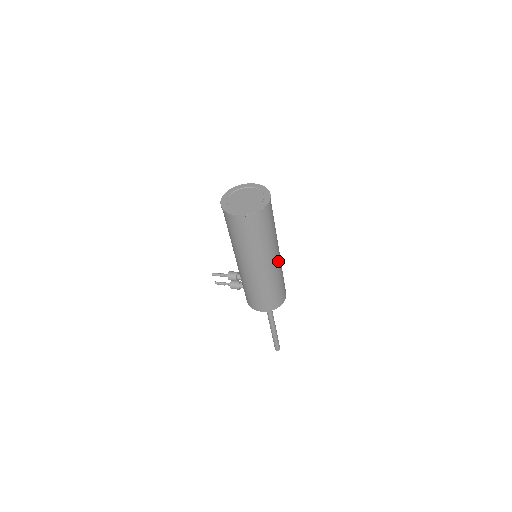
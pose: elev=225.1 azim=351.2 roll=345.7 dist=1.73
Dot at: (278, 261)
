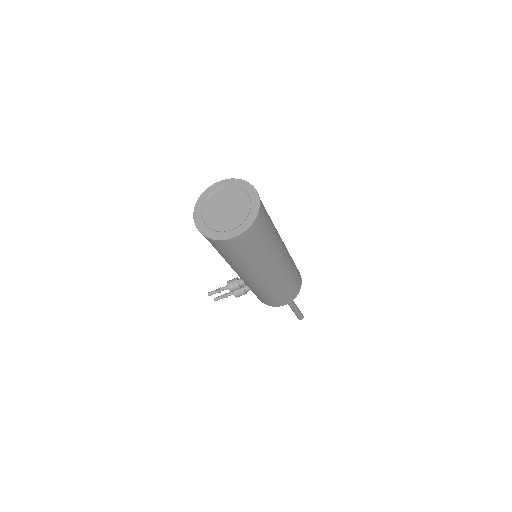
Dot at: (285, 250)
